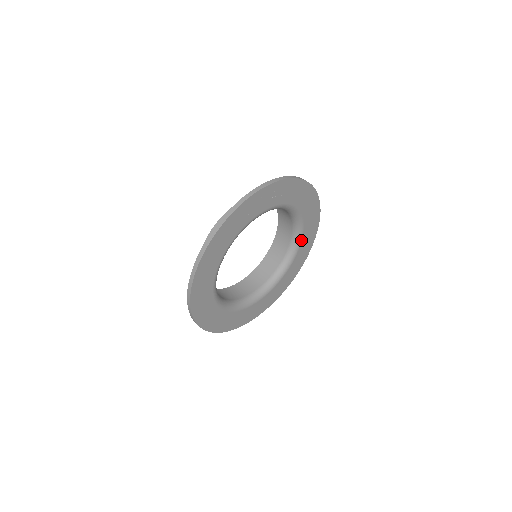
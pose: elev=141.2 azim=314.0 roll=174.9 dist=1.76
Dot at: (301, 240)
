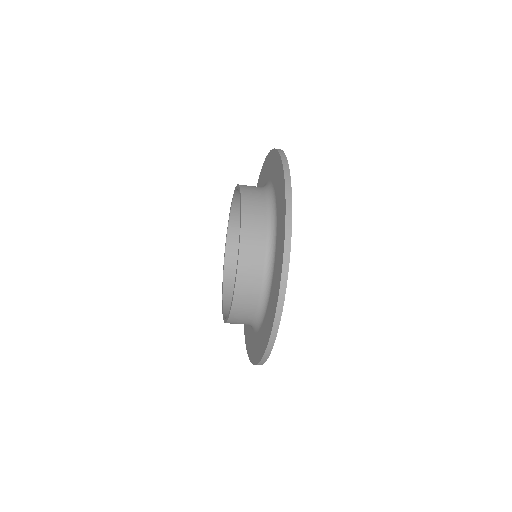
Dot at: occluded
